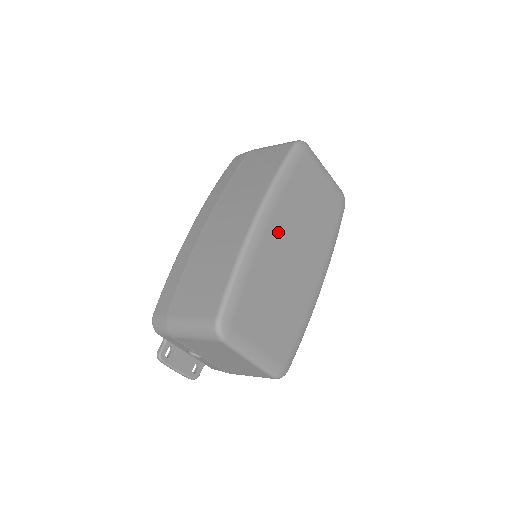
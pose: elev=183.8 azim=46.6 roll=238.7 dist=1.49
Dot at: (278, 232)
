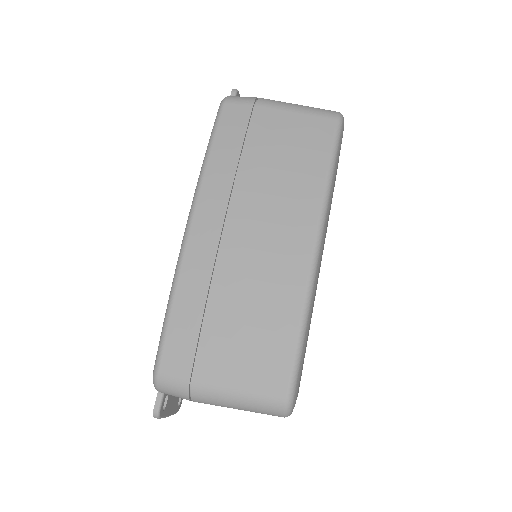
Dot at: occluded
